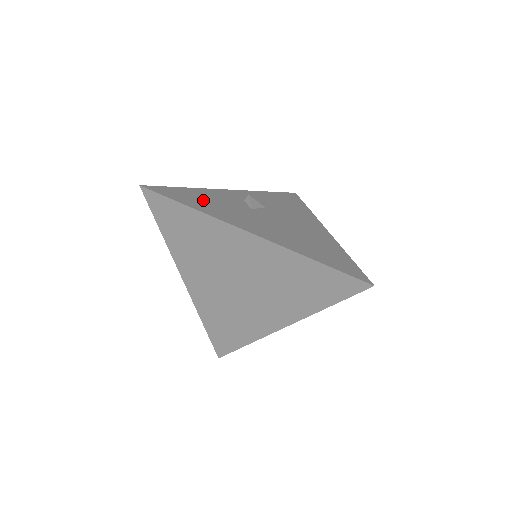
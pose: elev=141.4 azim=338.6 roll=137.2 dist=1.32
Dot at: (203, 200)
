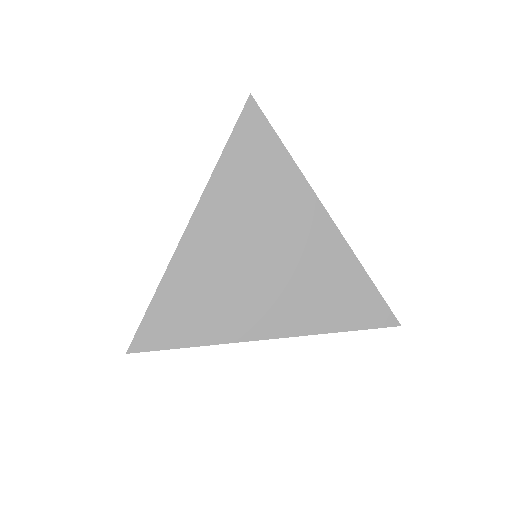
Dot at: occluded
